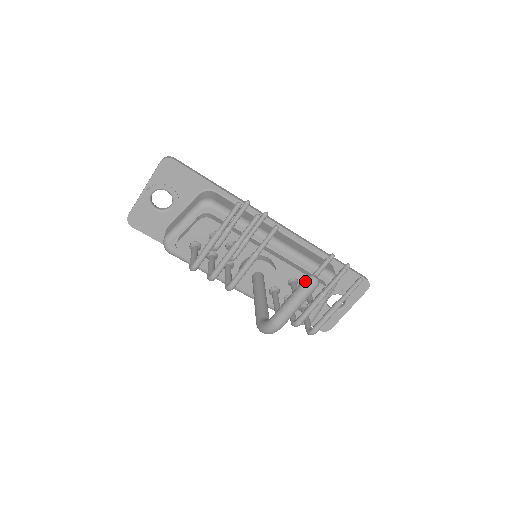
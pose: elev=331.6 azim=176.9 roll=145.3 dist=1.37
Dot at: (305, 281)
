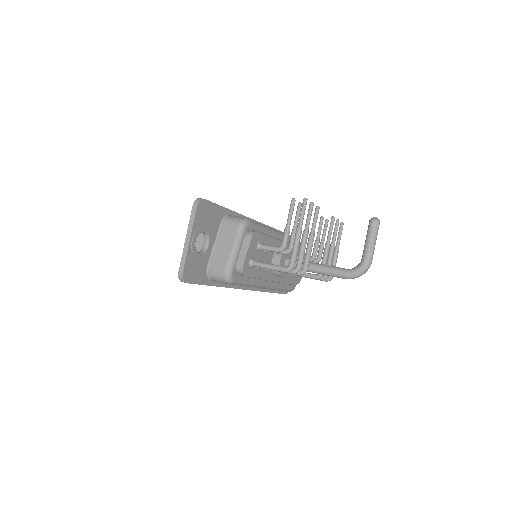
Dot at: (375, 223)
